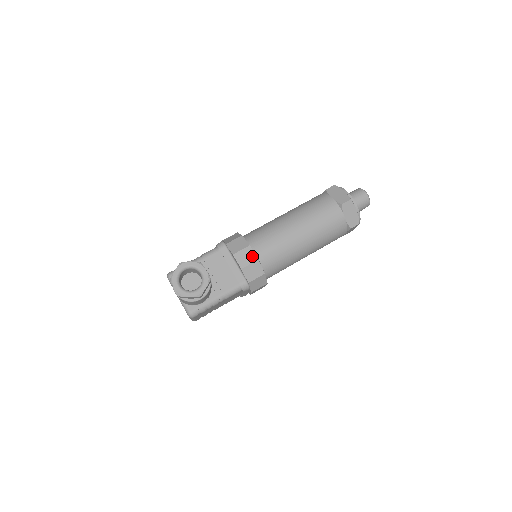
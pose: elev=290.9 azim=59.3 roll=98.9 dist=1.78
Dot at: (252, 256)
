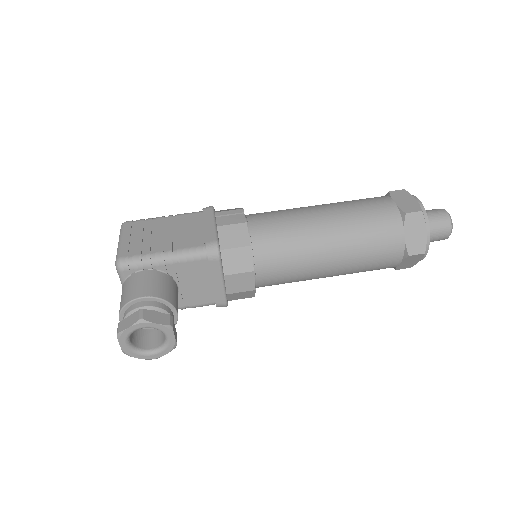
Dot at: (250, 284)
